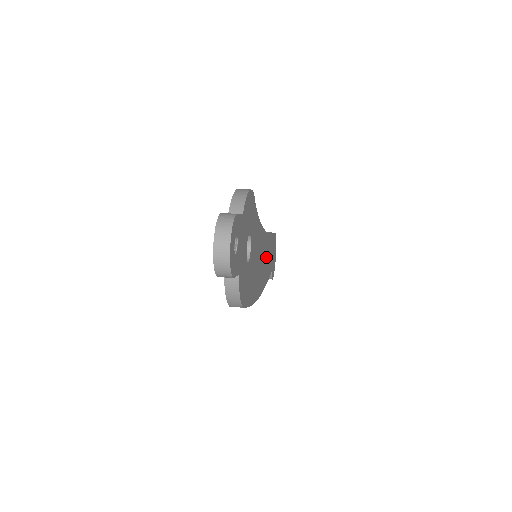
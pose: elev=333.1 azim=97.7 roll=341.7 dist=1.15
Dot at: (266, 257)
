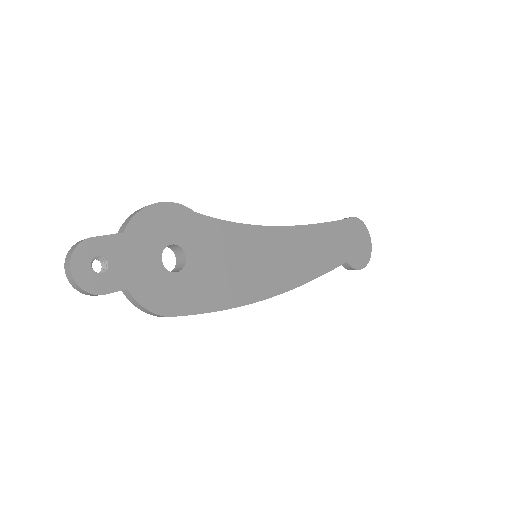
Dot at: (298, 252)
